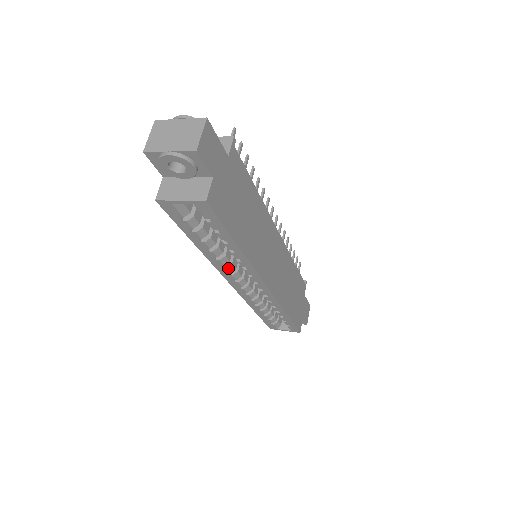
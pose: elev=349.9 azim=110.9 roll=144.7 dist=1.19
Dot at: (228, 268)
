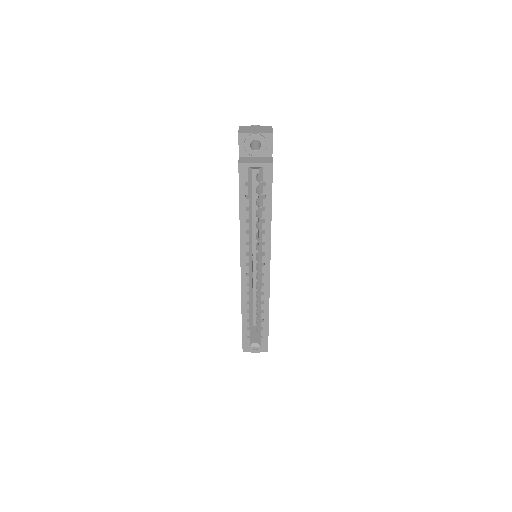
Dot at: (249, 246)
